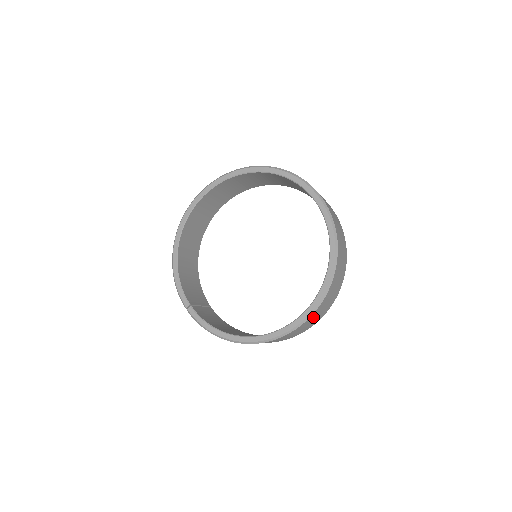
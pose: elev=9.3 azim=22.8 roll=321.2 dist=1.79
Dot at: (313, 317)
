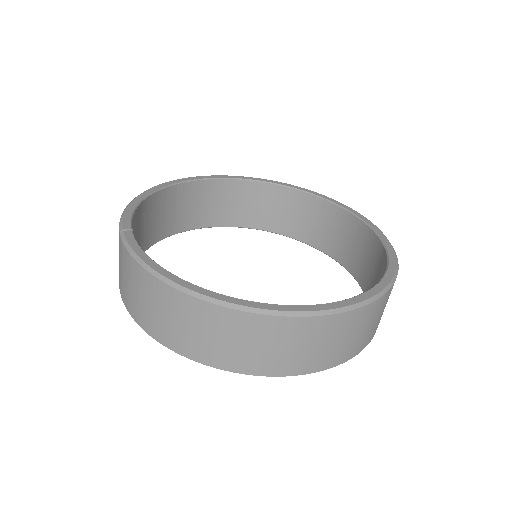
Dot at: (332, 329)
